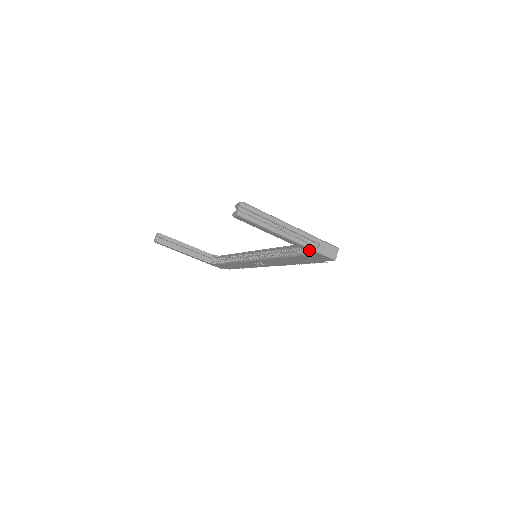
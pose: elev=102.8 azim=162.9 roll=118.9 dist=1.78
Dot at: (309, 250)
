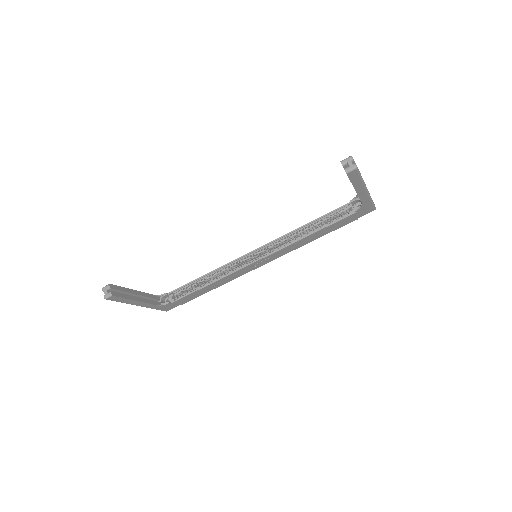
Dot at: (367, 202)
